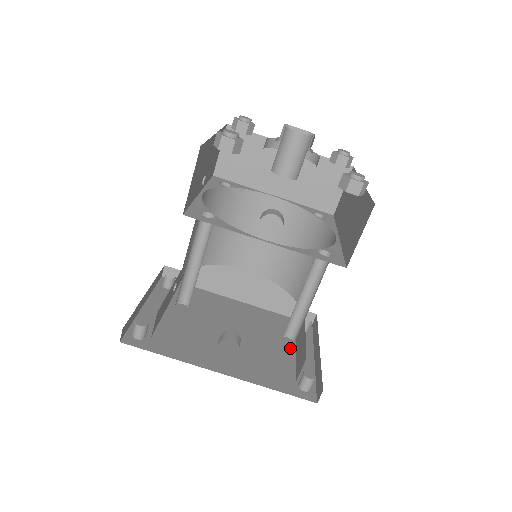
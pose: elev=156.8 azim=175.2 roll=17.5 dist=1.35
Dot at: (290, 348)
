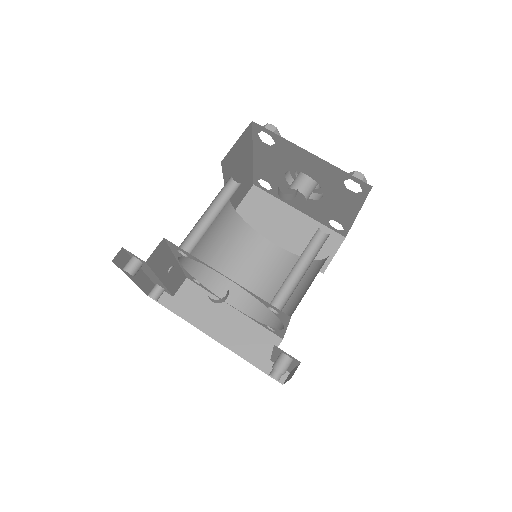
Dot at: occluded
